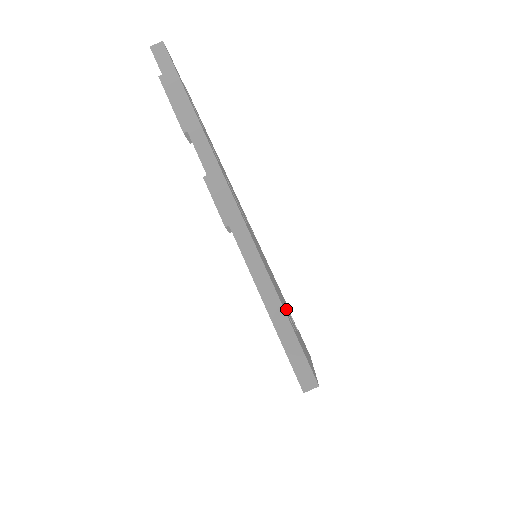
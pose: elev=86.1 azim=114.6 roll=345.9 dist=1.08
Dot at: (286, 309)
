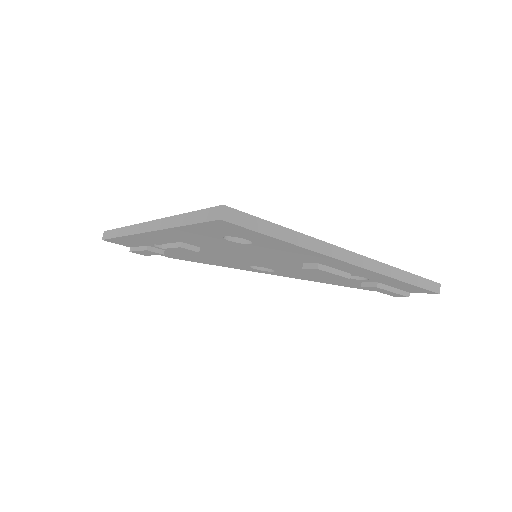
Dot at: occluded
